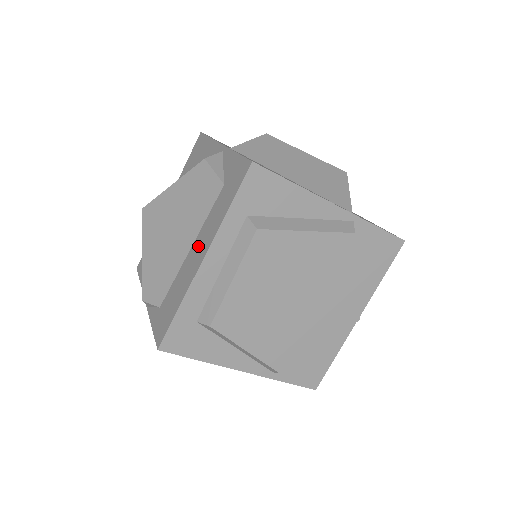
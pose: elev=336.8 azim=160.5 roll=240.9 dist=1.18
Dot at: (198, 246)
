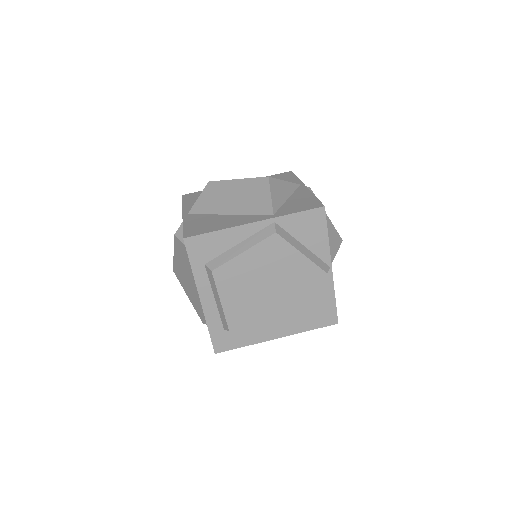
Dot at: occluded
